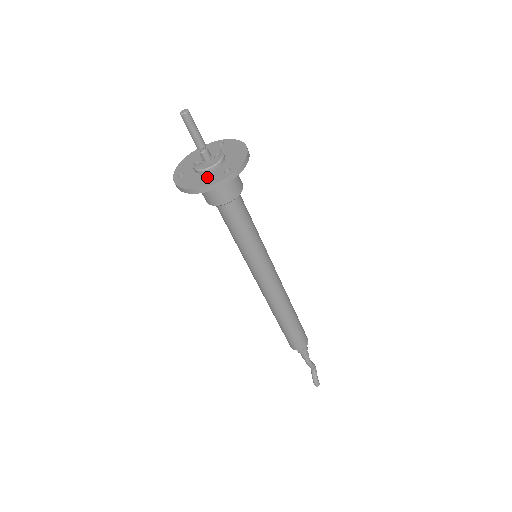
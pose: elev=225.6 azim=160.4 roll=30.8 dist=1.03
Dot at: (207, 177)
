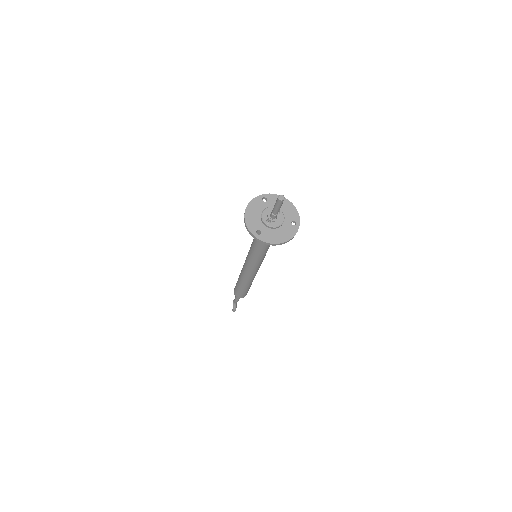
Dot at: (284, 231)
